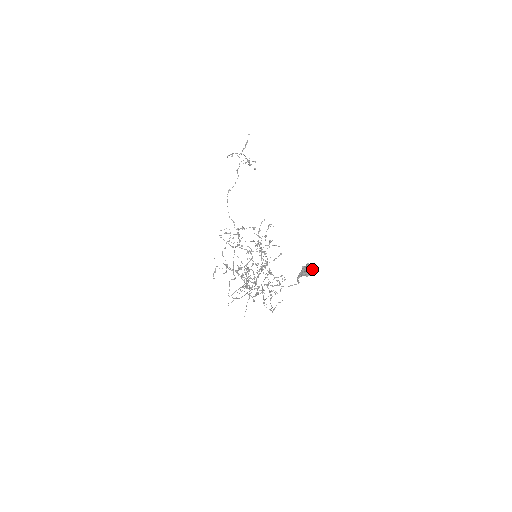
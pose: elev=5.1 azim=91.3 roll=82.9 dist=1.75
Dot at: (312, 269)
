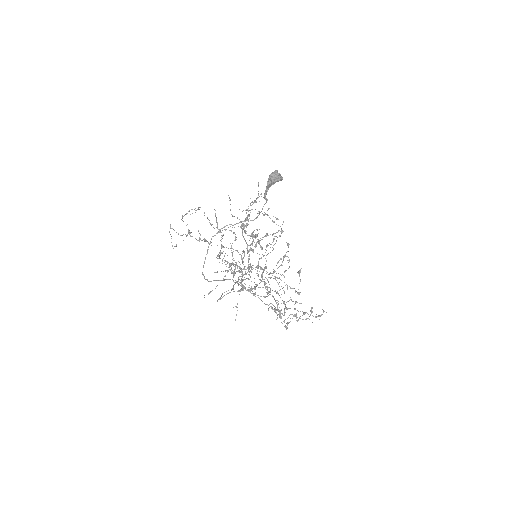
Dot at: (277, 173)
